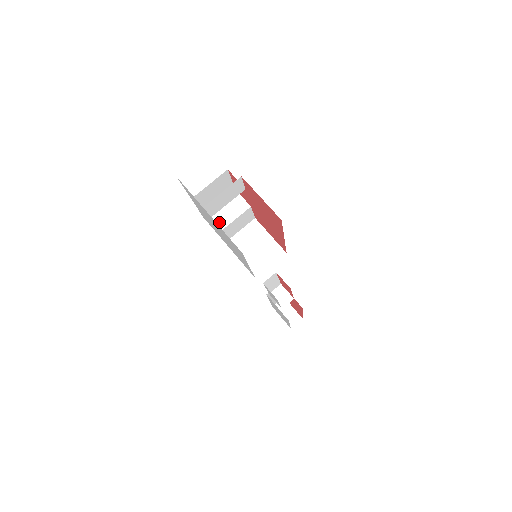
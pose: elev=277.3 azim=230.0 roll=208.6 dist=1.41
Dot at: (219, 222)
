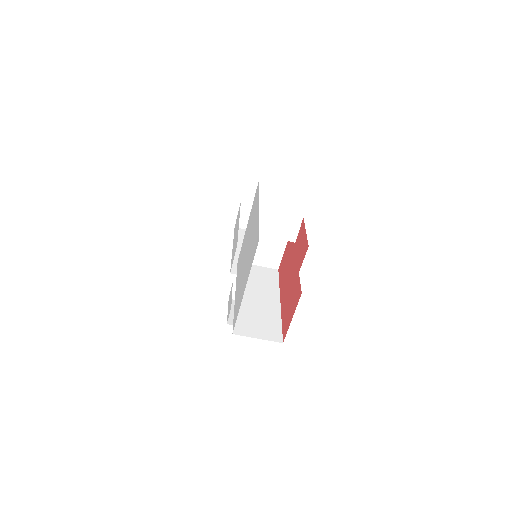
Dot at: (260, 226)
